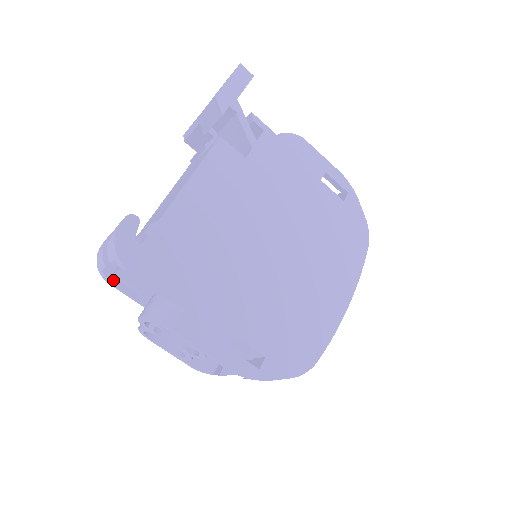
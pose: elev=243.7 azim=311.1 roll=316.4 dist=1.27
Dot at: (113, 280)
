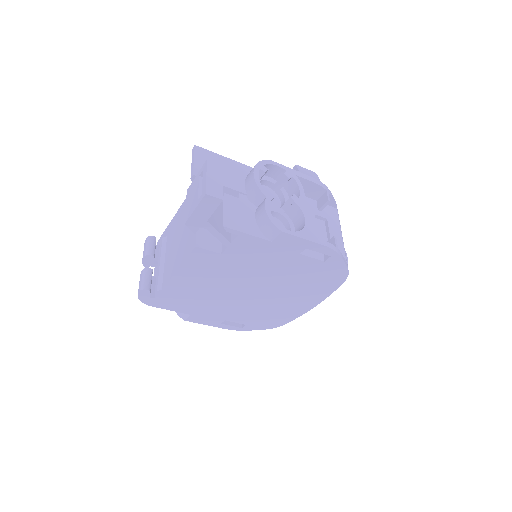
Dot at: occluded
